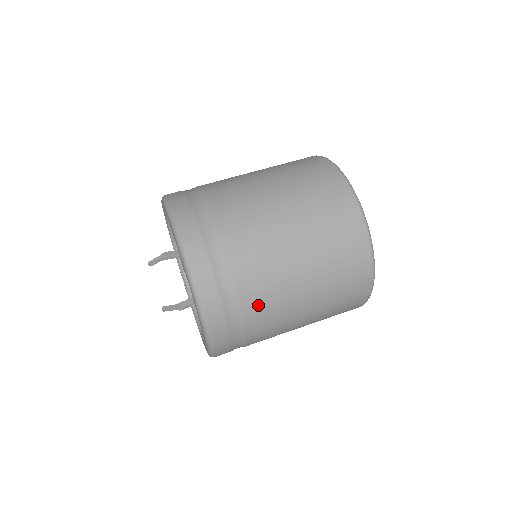
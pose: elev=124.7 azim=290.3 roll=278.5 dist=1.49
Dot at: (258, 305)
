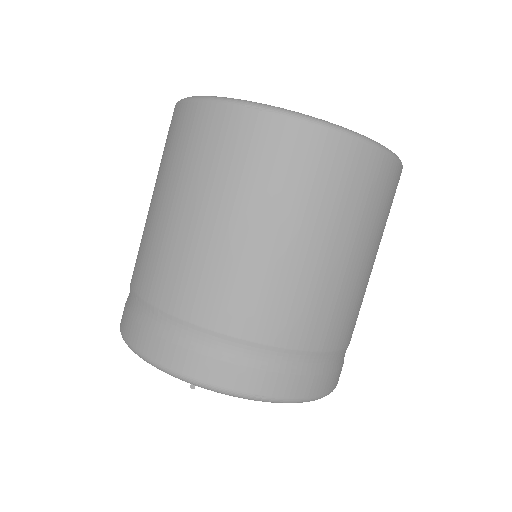
Dot at: (355, 324)
